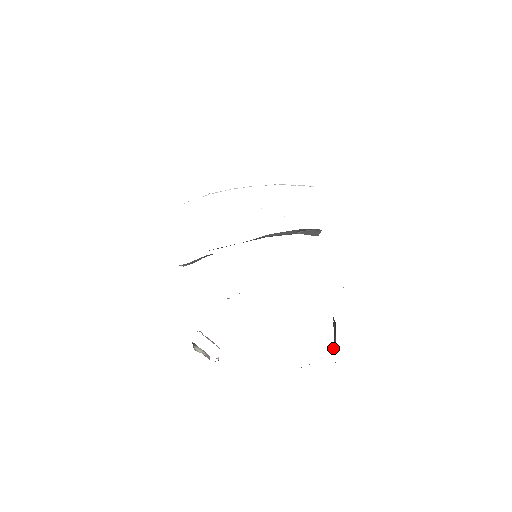
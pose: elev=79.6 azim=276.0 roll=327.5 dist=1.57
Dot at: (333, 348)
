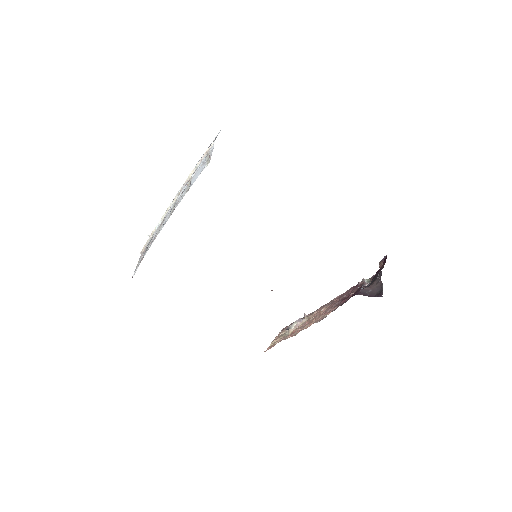
Dot at: (378, 278)
